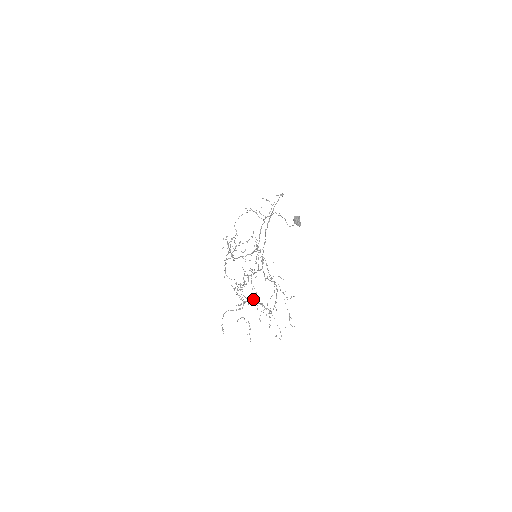
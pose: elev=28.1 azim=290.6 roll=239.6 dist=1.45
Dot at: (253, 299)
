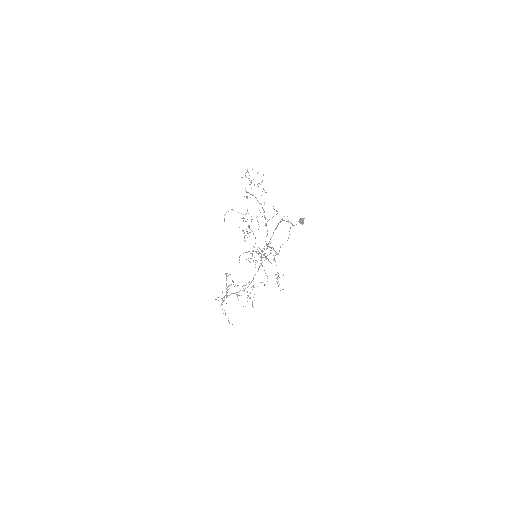
Dot at: (248, 258)
